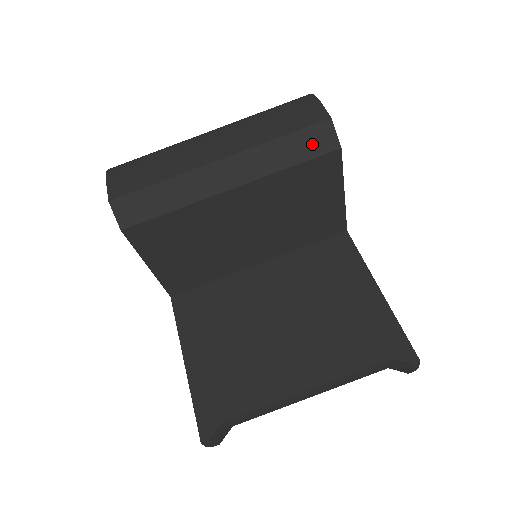
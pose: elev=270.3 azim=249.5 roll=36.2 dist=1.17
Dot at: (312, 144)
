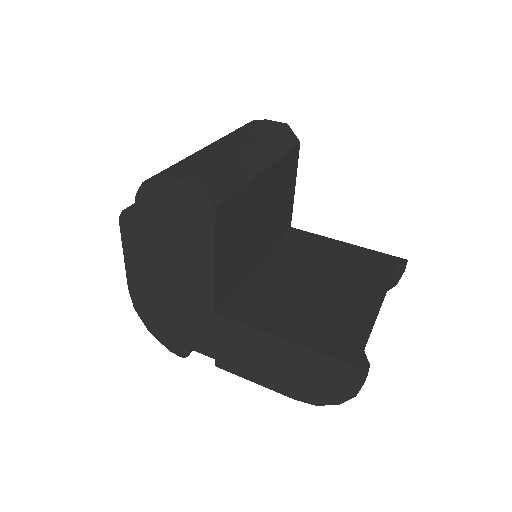
Dot at: (287, 139)
